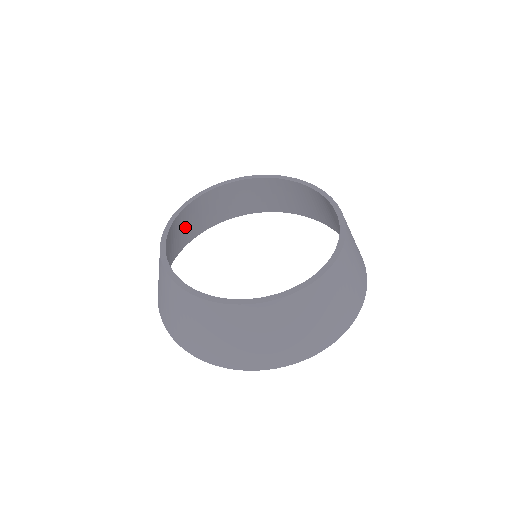
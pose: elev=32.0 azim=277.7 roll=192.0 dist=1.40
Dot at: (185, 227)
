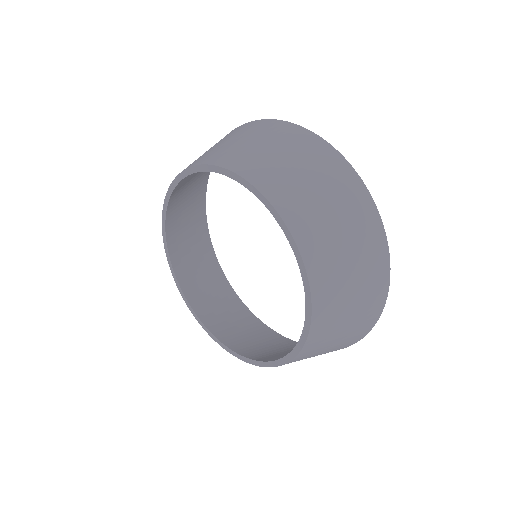
Dot at: (188, 235)
